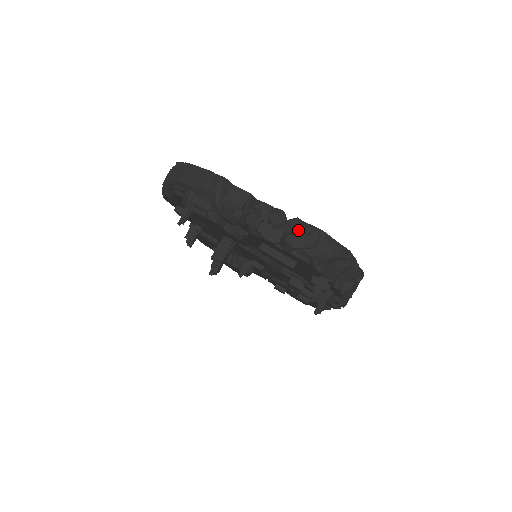
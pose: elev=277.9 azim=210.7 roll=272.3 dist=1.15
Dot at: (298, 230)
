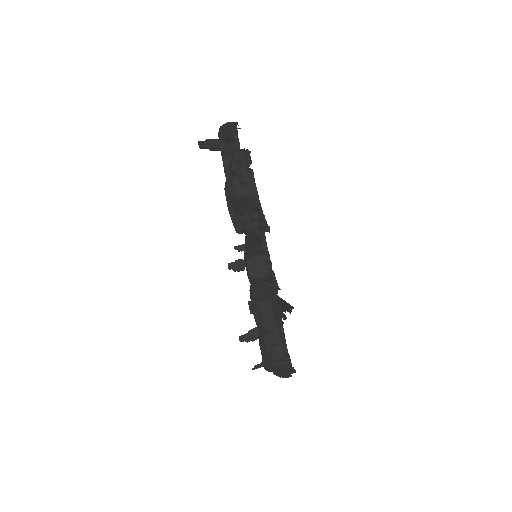
Dot at: (290, 373)
